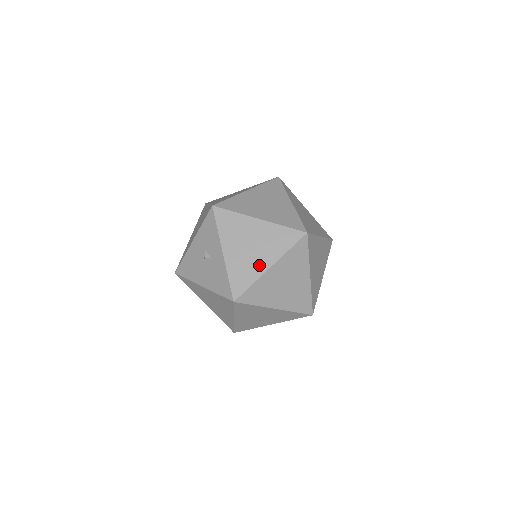
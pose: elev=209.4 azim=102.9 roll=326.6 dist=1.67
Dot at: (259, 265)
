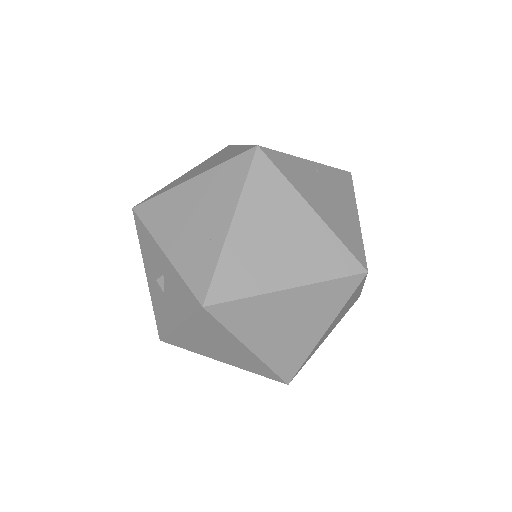
Dot at: (214, 232)
